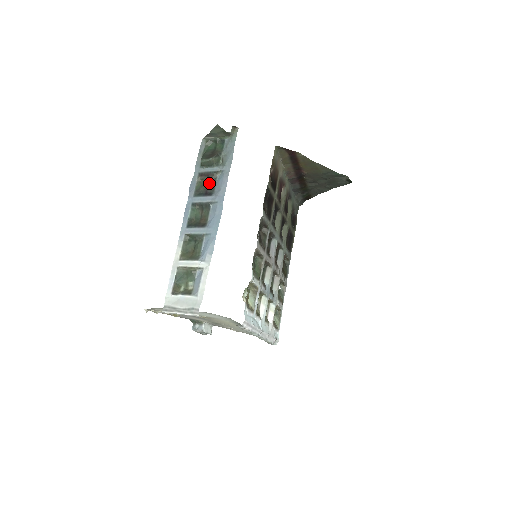
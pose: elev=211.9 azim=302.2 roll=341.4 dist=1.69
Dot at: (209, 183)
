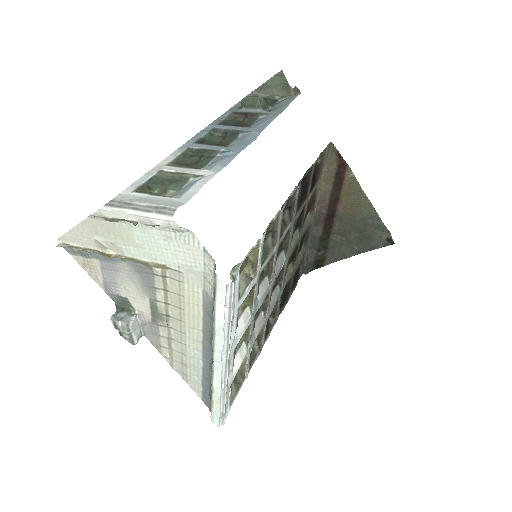
Dot at: (244, 122)
